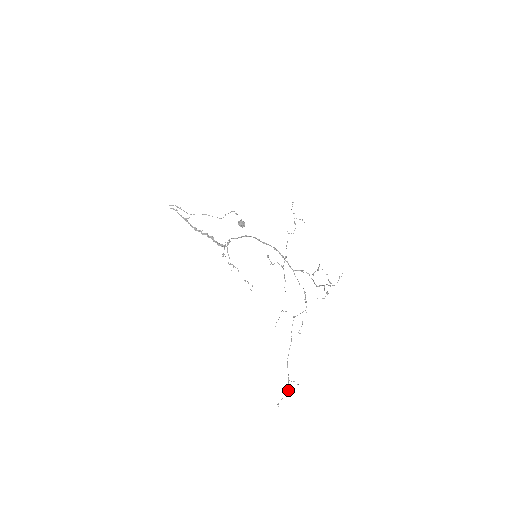
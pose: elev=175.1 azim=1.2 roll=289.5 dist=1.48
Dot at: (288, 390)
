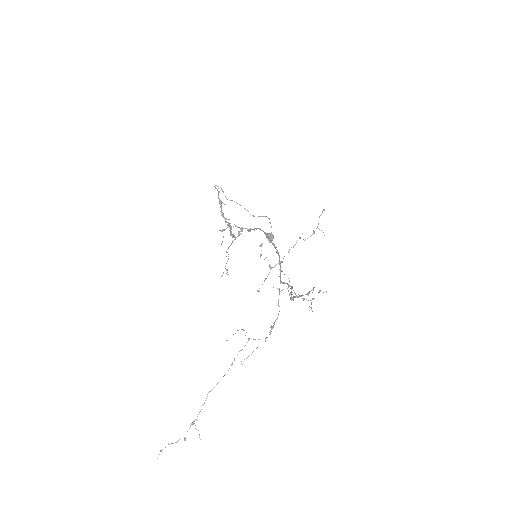
Dot at: (184, 438)
